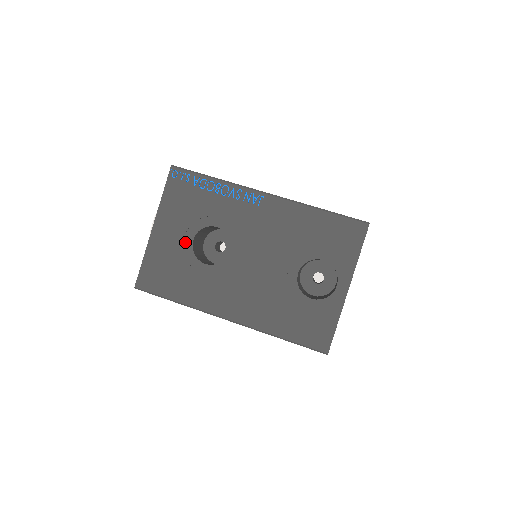
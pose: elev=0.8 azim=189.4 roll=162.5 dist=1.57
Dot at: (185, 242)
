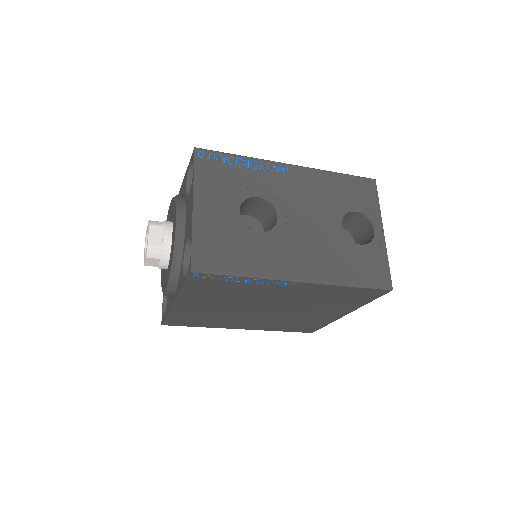
Dot at: (232, 215)
